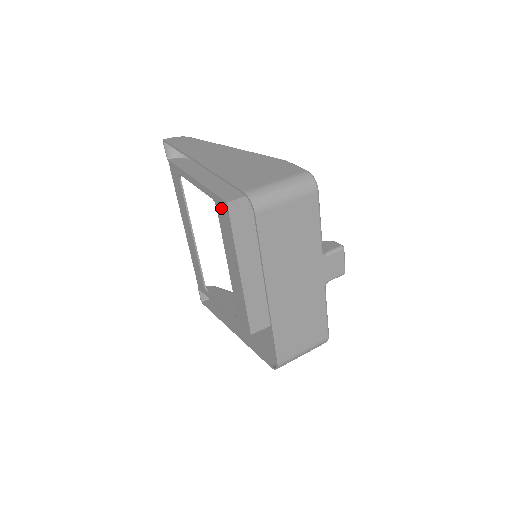
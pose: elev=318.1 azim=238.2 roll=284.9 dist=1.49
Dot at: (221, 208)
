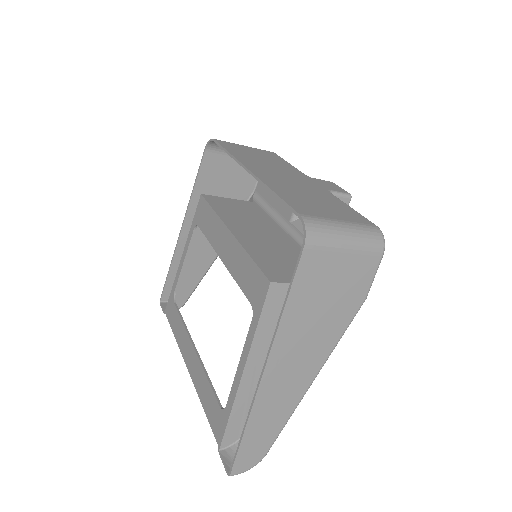
Dot at: (200, 213)
